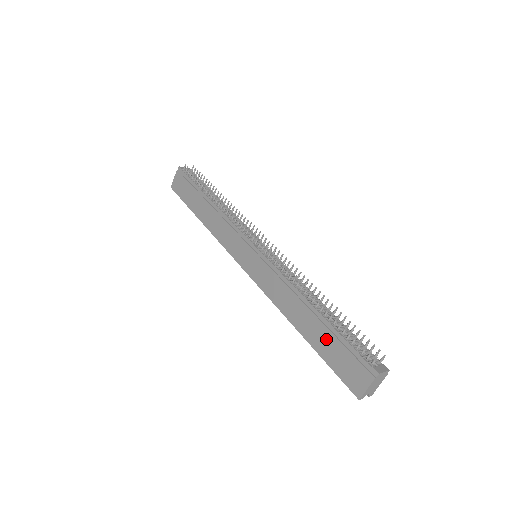
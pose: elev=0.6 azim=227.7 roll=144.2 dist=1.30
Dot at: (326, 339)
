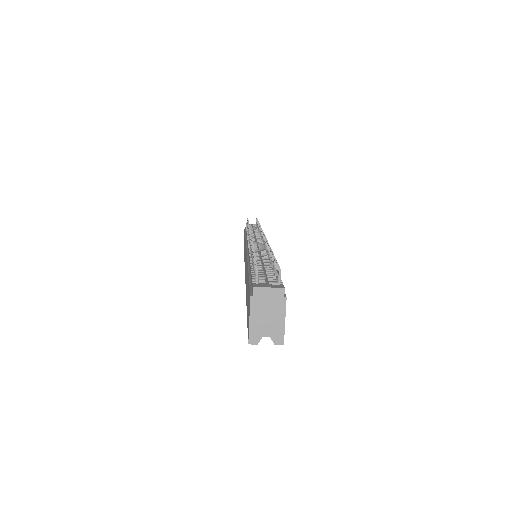
Dot at: occluded
